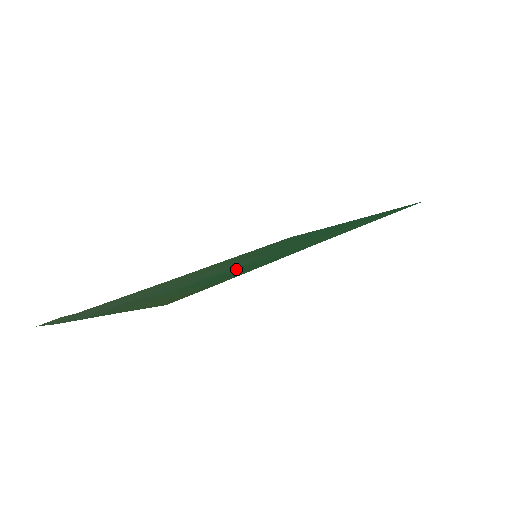
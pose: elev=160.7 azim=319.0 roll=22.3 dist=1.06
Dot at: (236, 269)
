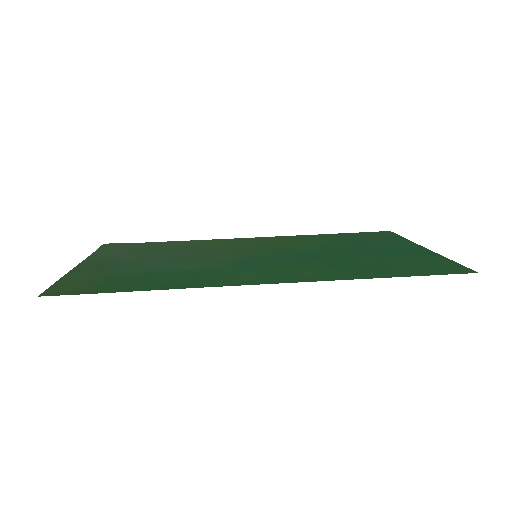
Dot at: (167, 275)
